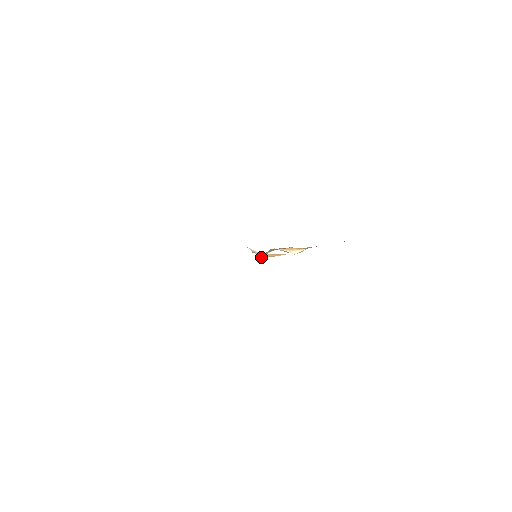
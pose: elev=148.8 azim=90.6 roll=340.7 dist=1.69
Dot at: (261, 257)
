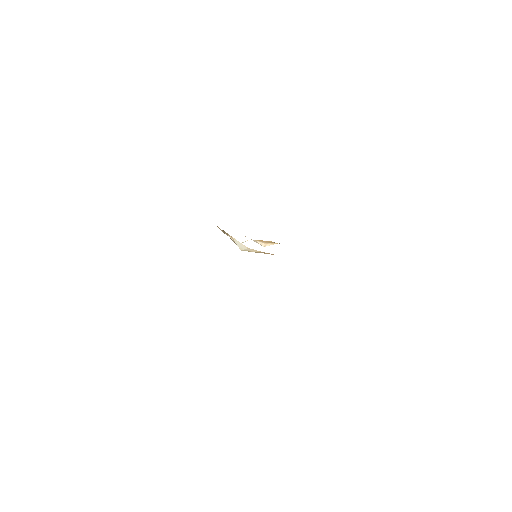
Dot at: (243, 250)
